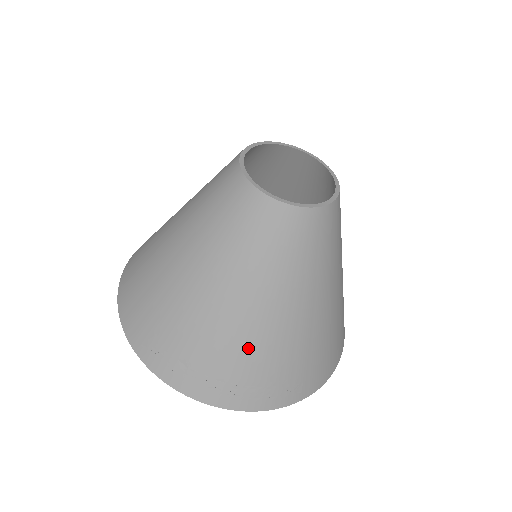
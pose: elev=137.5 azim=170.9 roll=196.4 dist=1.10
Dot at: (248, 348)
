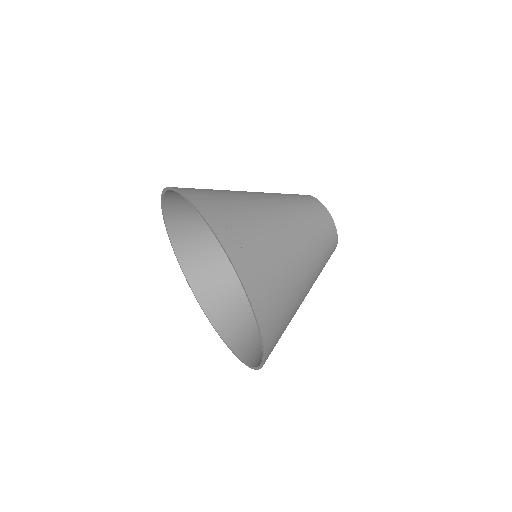
Dot at: (279, 259)
